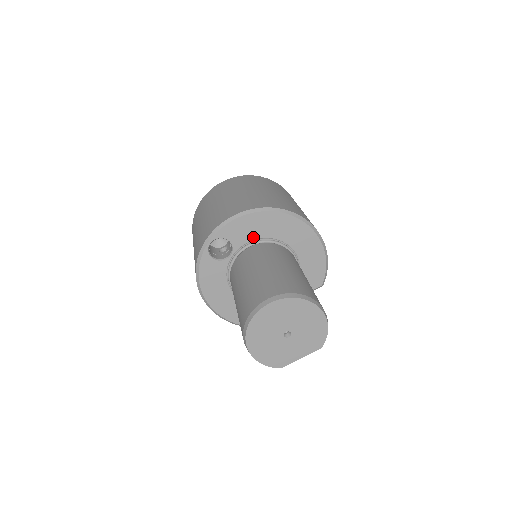
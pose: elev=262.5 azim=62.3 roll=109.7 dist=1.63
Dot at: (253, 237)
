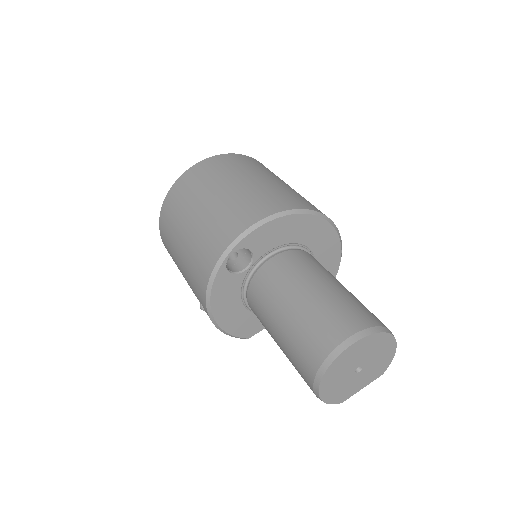
Dot at: (276, 244)
